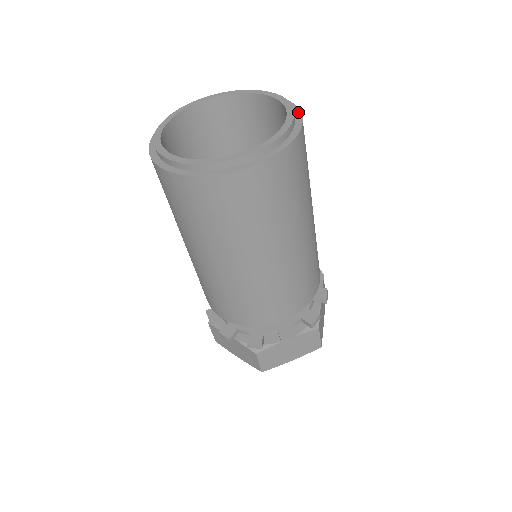
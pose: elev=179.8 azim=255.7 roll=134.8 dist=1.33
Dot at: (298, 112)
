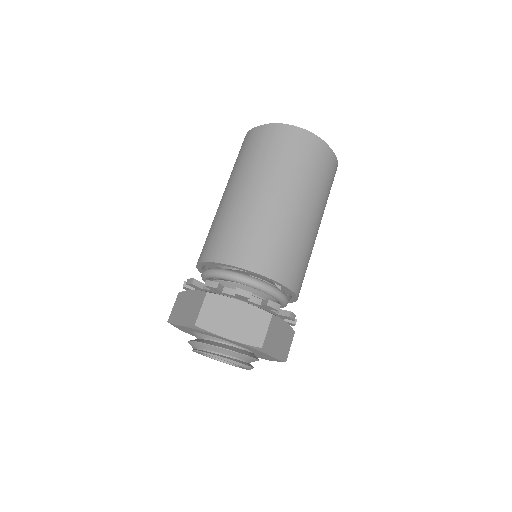
Dot at: occluded
